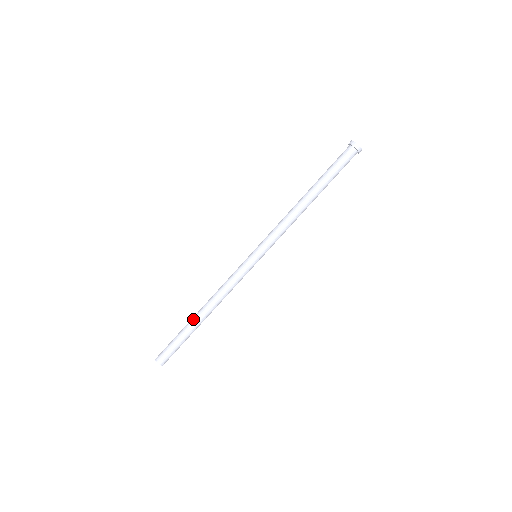
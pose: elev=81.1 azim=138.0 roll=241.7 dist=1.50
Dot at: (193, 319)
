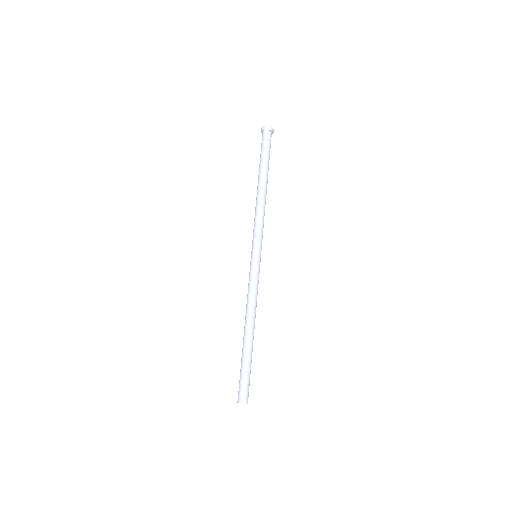
Dot at: (245, 342)
